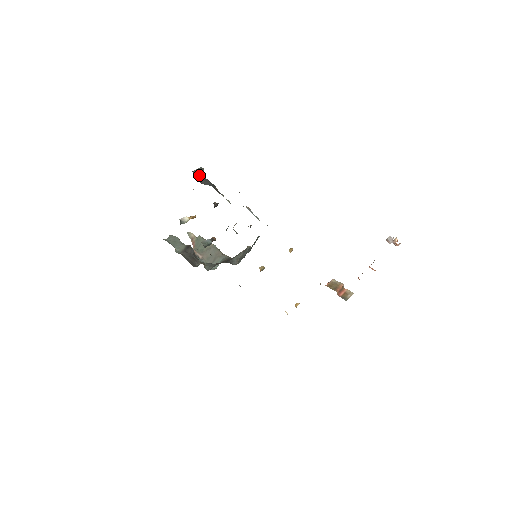
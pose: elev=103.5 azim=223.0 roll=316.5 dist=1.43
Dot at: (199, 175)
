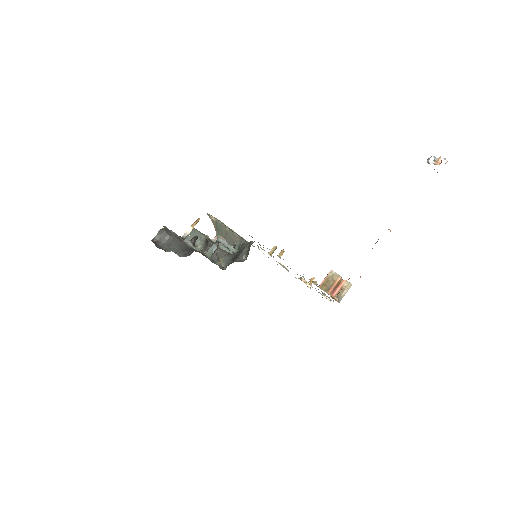
Dot at: (162, 237)
